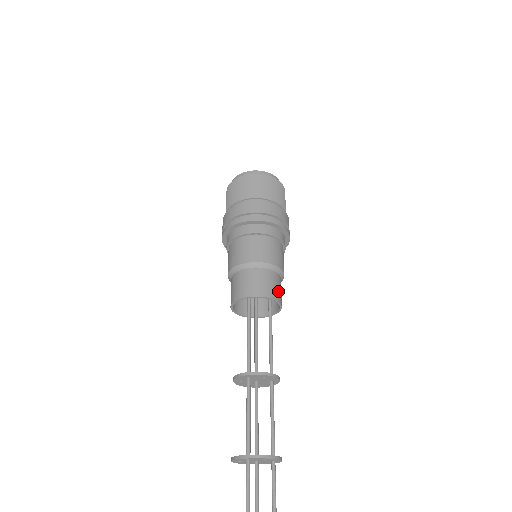
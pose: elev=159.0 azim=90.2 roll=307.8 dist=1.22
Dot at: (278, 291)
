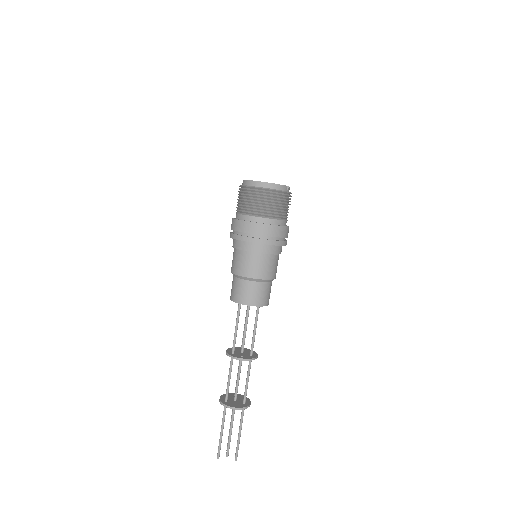
Dot at: (260, 297)
